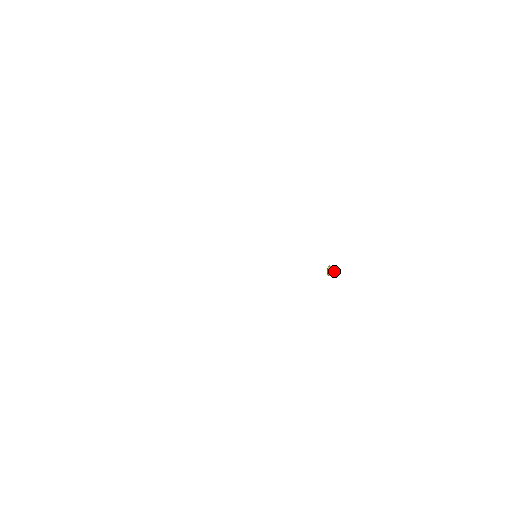
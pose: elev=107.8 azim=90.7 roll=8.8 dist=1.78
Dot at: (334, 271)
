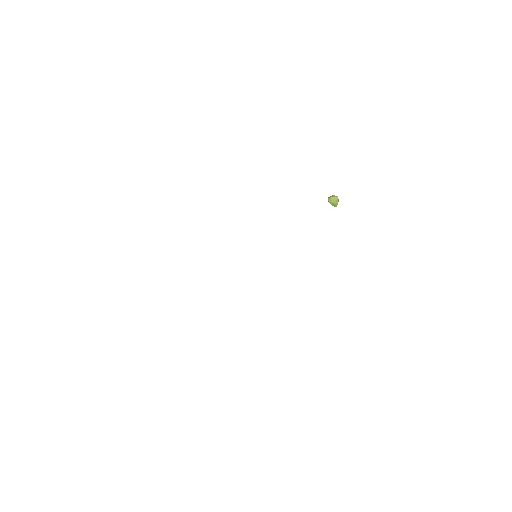
Dot at: (337, 199)
